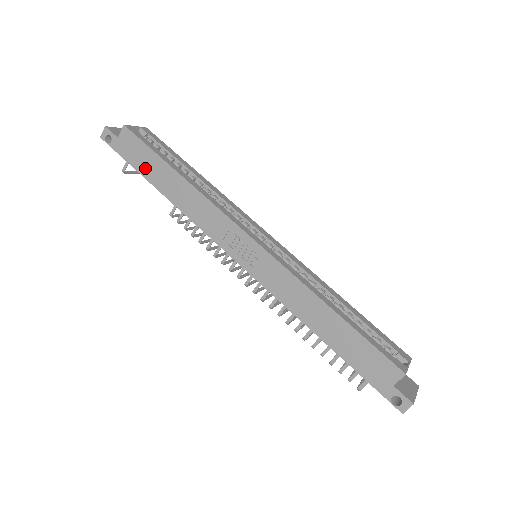
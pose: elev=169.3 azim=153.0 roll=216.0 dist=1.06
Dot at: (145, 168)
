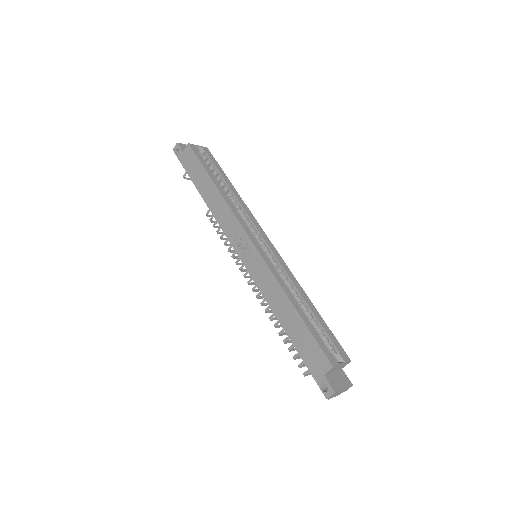
Dot at: (195, 177)
